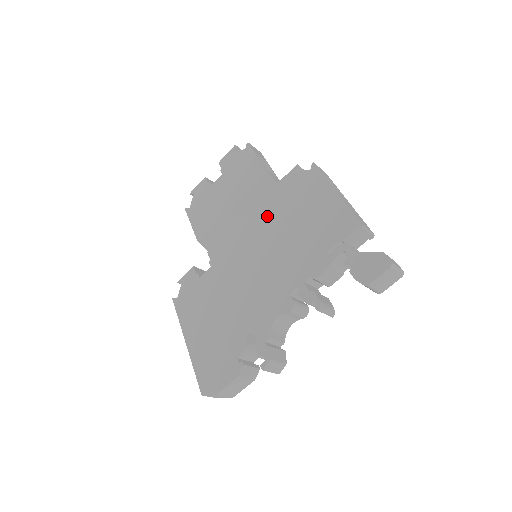
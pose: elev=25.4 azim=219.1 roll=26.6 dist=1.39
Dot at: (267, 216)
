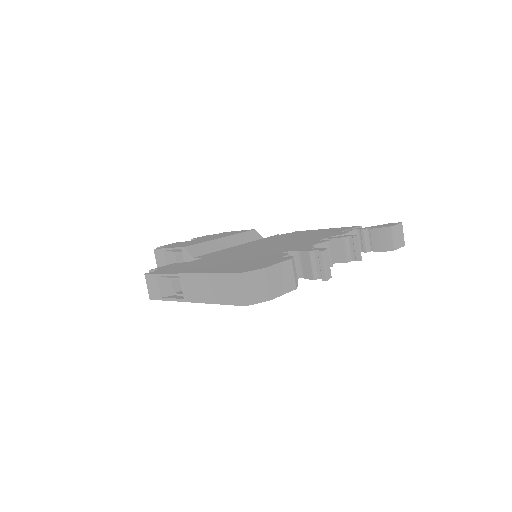
Dot at: (262, 241)
